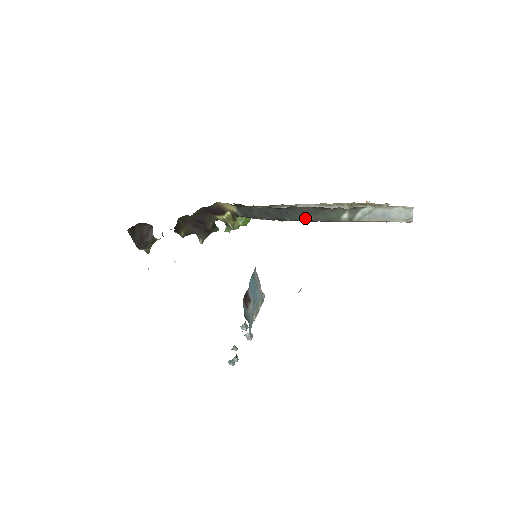
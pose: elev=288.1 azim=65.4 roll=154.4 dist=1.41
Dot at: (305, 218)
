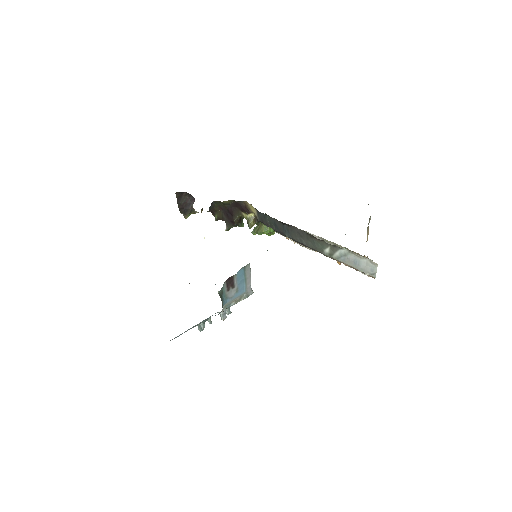
Dot at: (299, 240)
